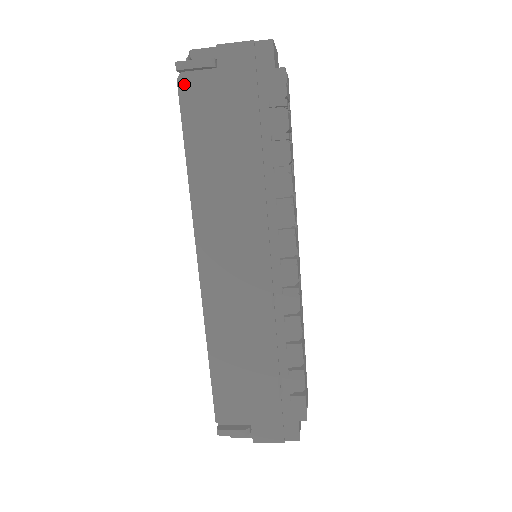
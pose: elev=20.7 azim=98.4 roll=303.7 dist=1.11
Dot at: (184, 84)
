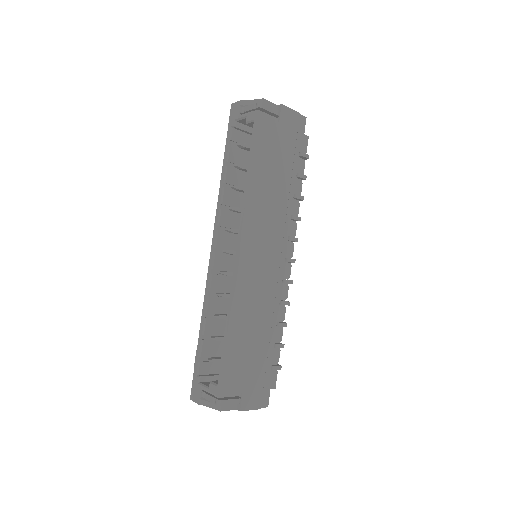
Dot at: (261, 118)
